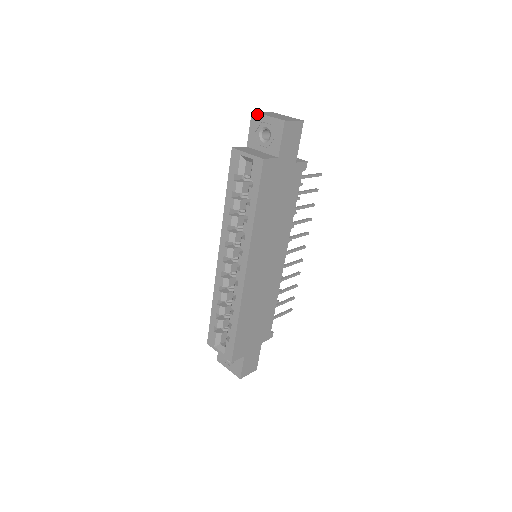
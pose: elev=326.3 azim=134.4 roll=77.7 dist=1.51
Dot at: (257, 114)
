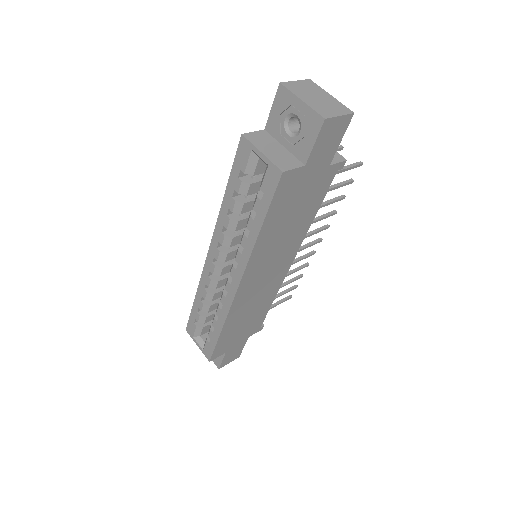
Dot at: (286, 90)
